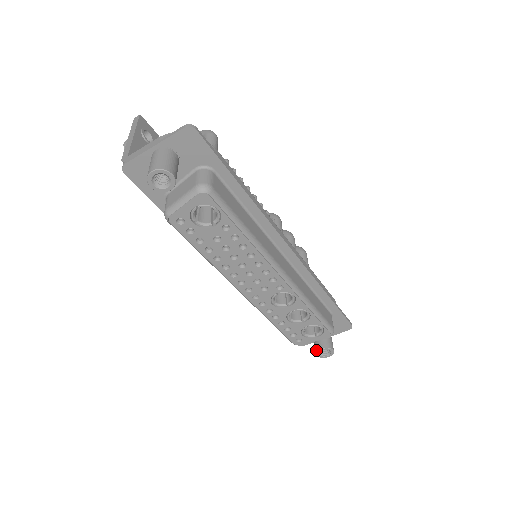
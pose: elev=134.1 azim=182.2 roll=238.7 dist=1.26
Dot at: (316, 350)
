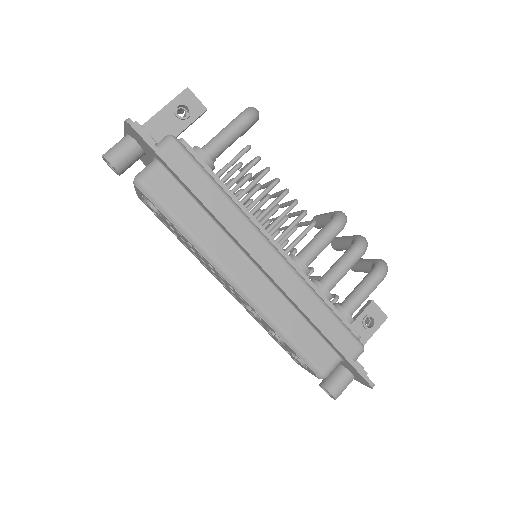
Dot at: (320, 383)
